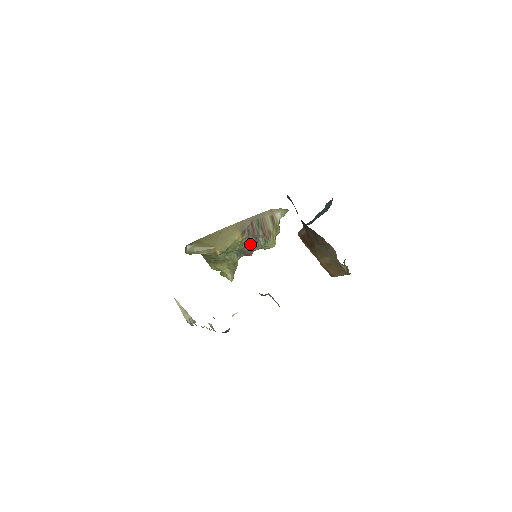
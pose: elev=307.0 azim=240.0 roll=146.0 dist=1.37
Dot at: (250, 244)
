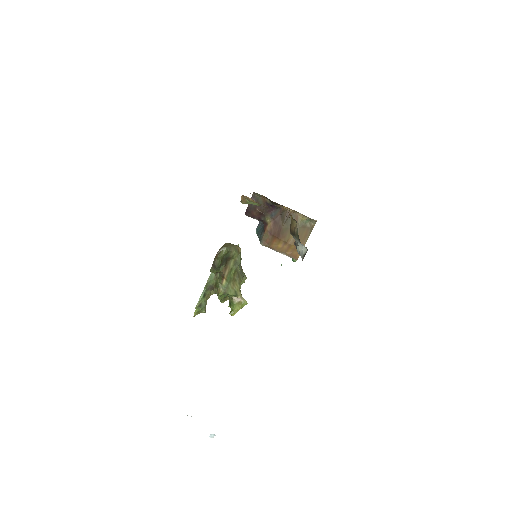
Dot at: (240, 265)
